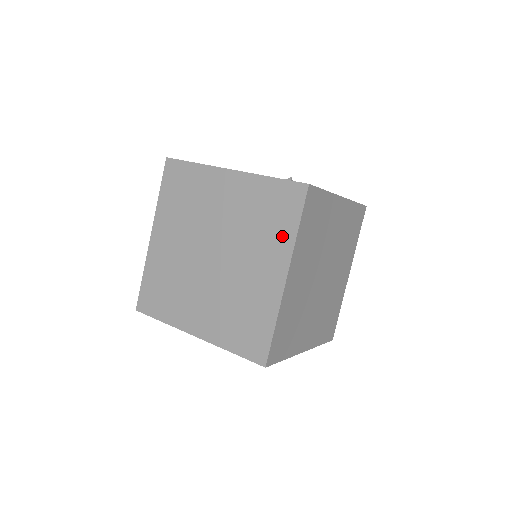
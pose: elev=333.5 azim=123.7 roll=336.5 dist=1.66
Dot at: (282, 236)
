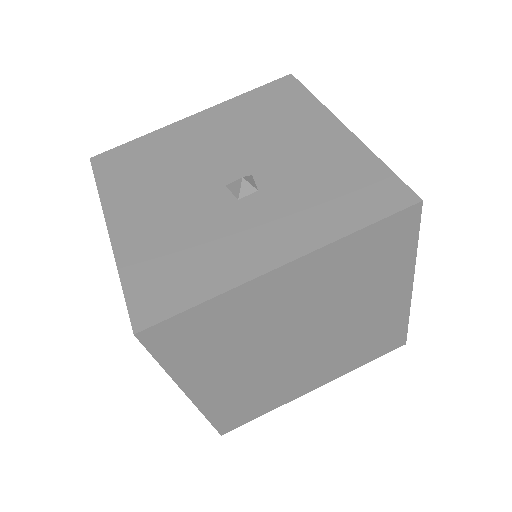
Dot at: occluded
